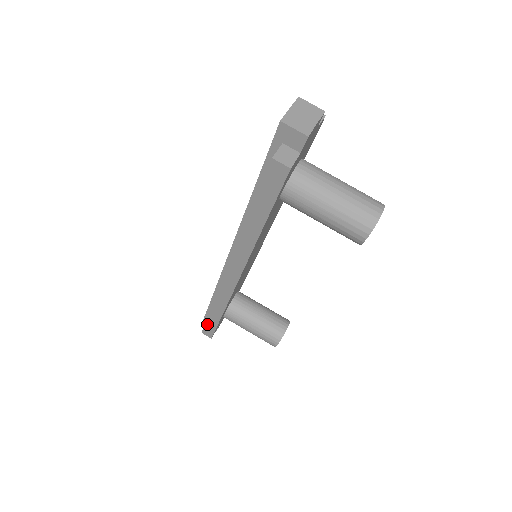
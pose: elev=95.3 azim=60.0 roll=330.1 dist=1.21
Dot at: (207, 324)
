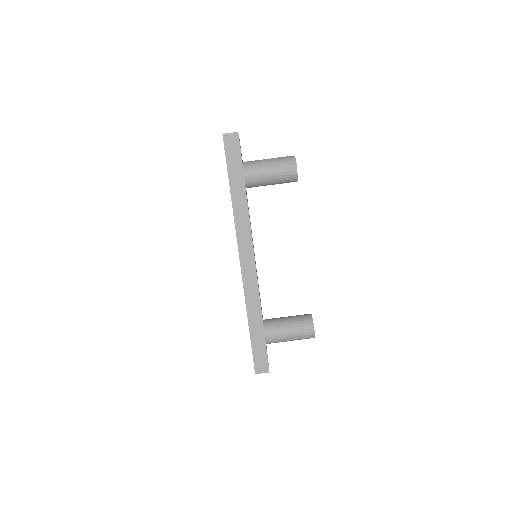
Dot at: (258, 348)
